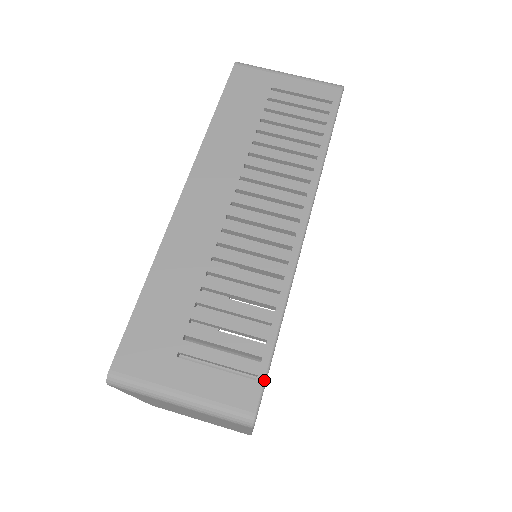
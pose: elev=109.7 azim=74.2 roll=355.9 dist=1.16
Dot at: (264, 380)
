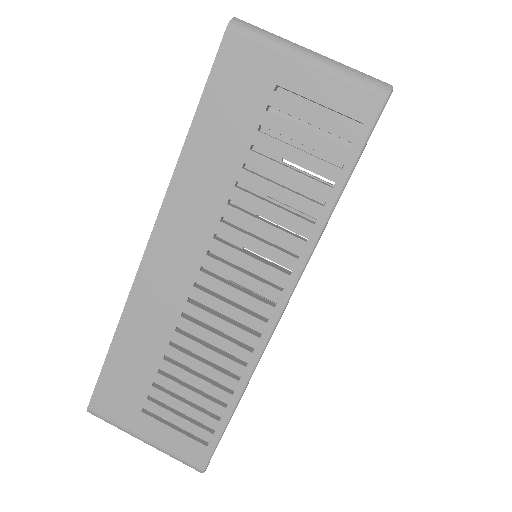
Dot at: (214, 448)
